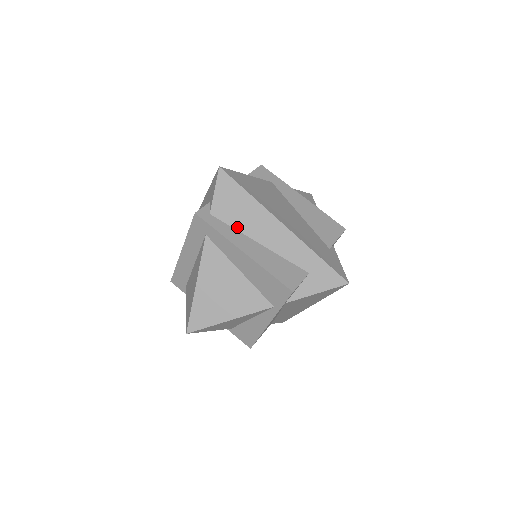
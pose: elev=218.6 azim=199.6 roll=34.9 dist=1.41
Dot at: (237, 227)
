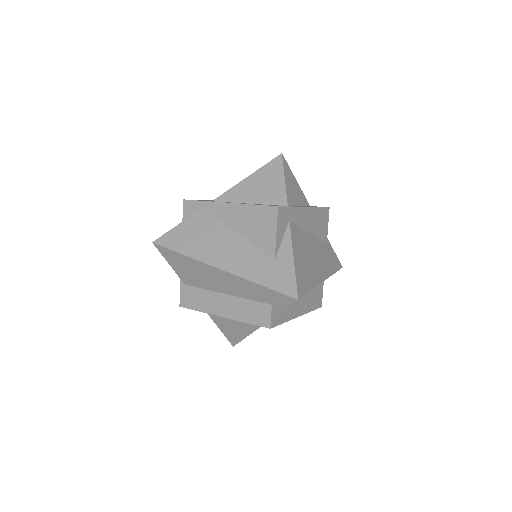
Dot at: (292, 304)
